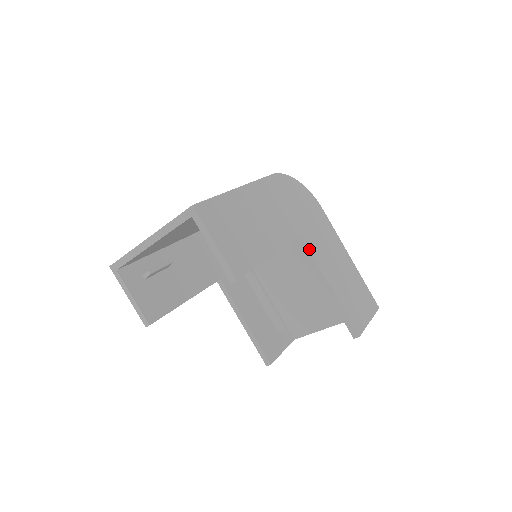
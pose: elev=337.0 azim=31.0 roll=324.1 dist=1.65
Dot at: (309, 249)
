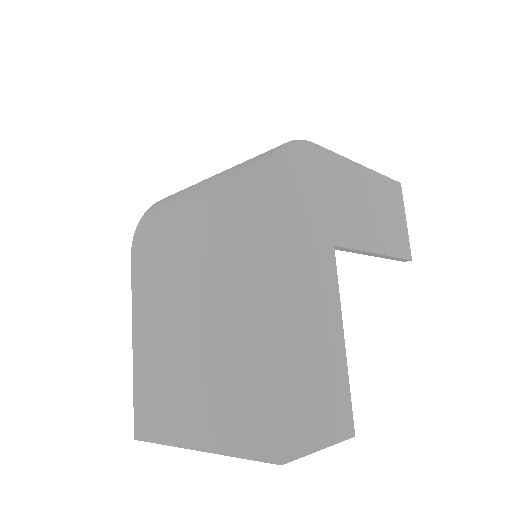
Dot at: (346, 247)
